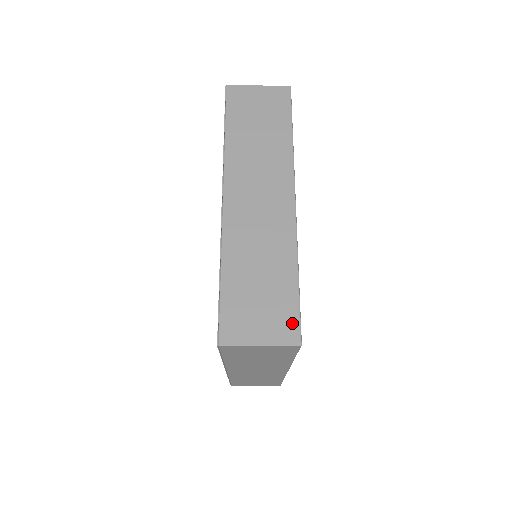
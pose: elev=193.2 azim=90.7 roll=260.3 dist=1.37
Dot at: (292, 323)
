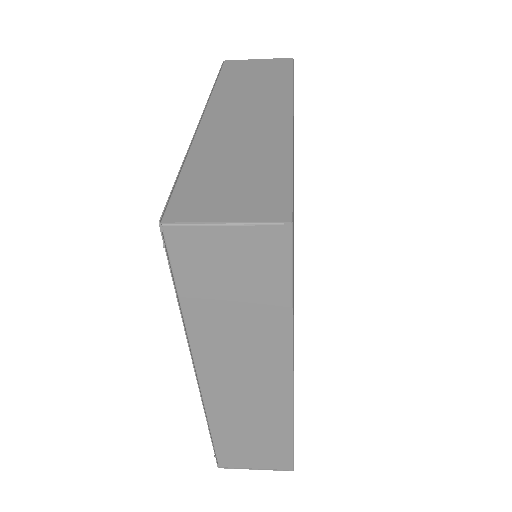
Dot at: (279, 201)
